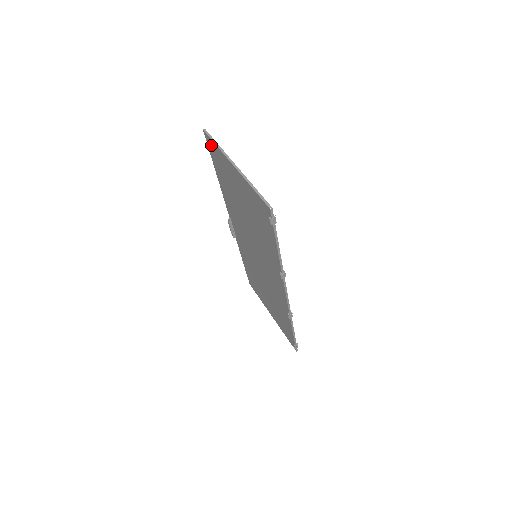
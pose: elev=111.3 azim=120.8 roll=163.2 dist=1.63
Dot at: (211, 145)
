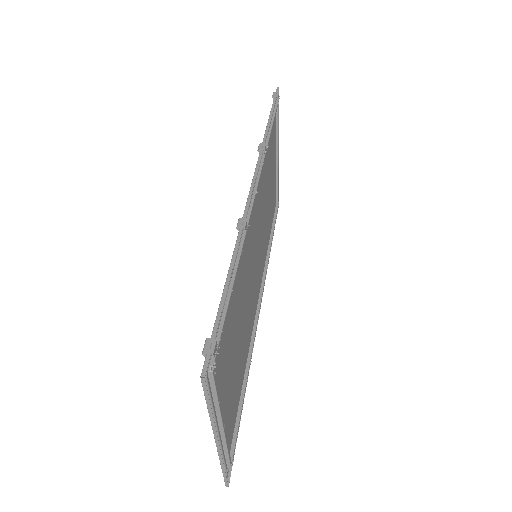
Dot at: (276, 201)
